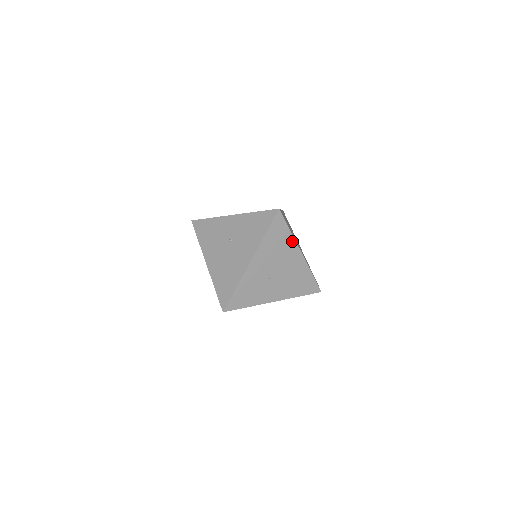
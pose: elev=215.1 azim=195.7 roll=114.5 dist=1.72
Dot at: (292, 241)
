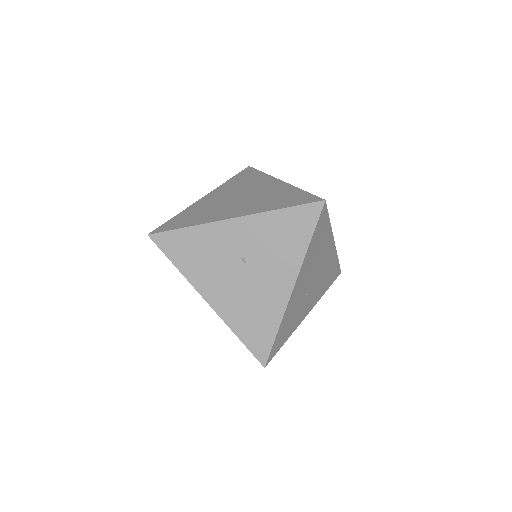
Dot at: (329, 234)
